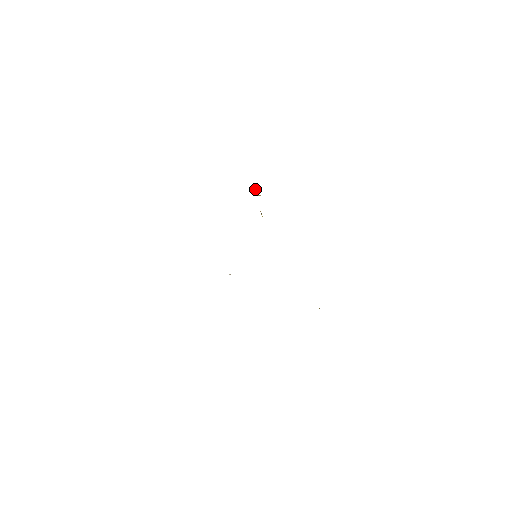
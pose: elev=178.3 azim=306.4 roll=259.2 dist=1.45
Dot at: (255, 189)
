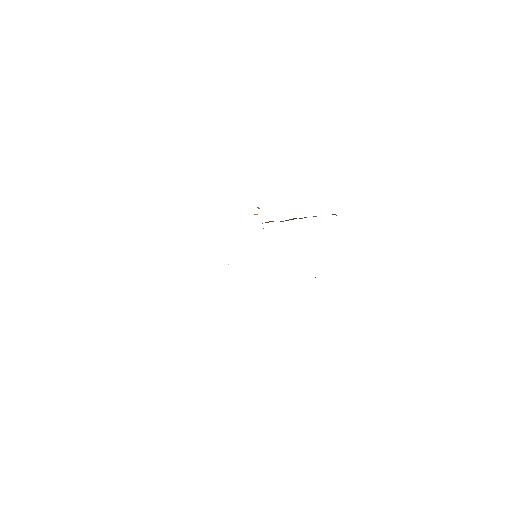
Dot at: occluded
